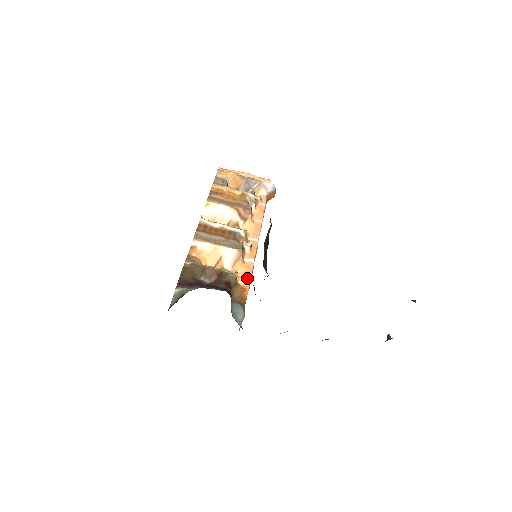
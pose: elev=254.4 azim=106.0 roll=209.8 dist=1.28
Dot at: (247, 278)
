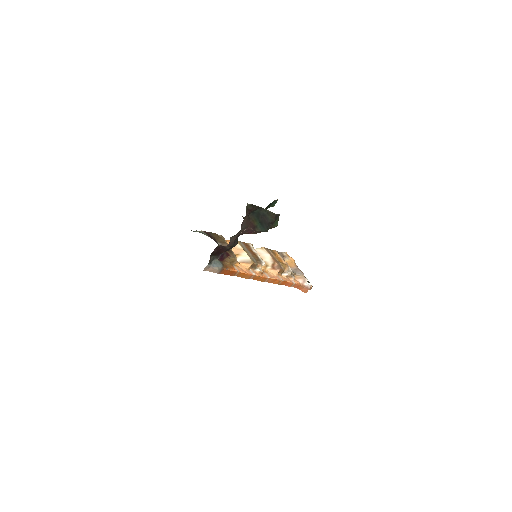
Dot at: (241, 270)
